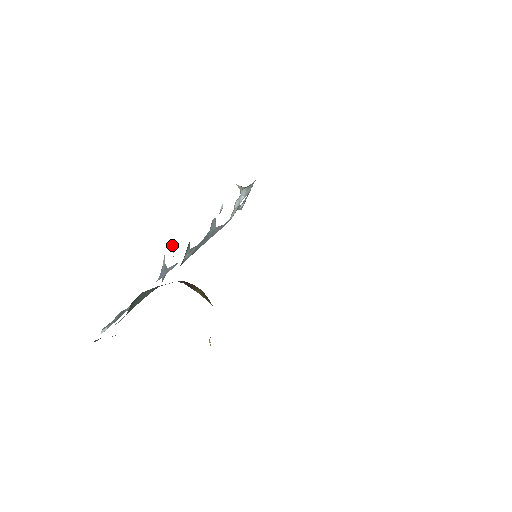
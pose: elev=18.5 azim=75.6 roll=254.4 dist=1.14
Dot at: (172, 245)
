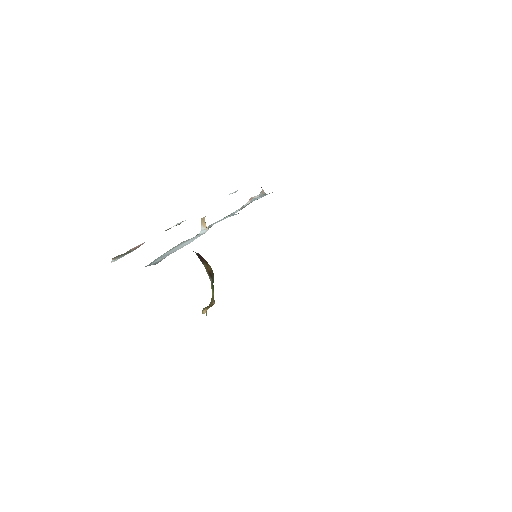
Dot at: (205, 225)
